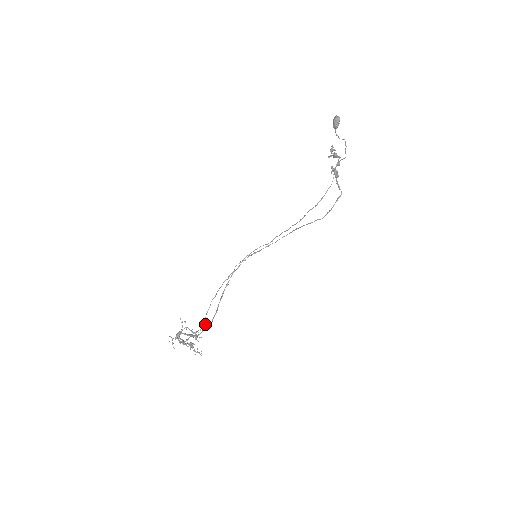
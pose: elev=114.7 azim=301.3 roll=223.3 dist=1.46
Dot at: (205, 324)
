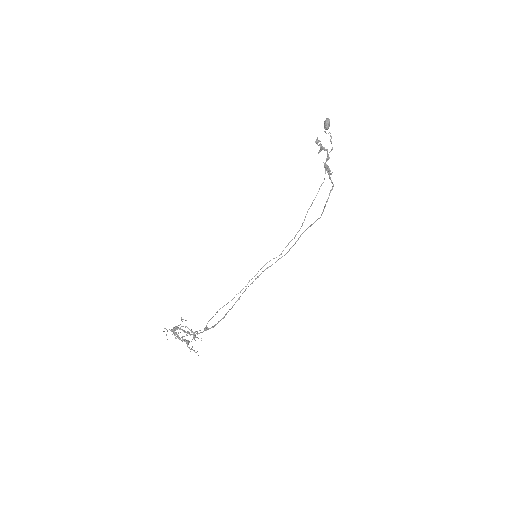
Dot at: (206, 326)
